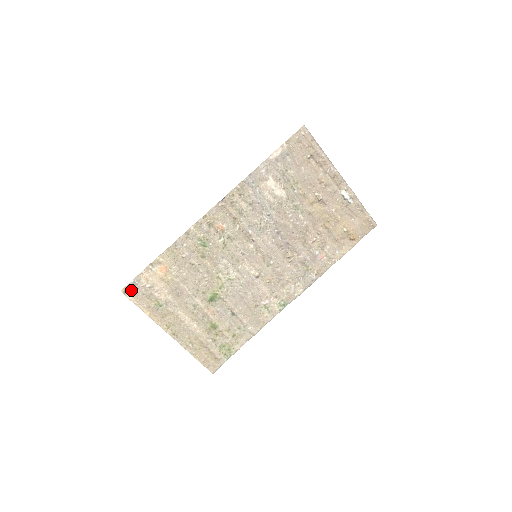
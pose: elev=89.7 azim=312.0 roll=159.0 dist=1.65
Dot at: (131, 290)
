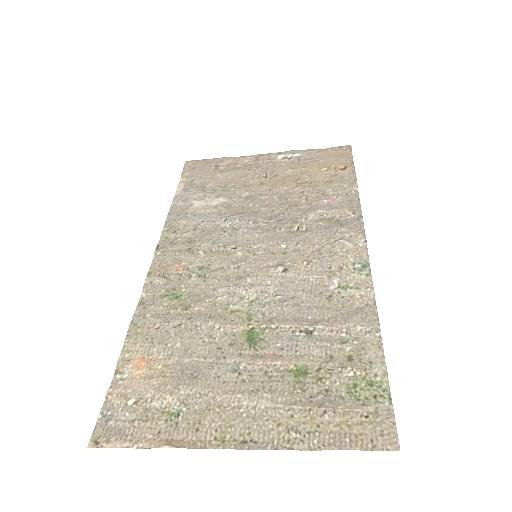
Dot at: (107, 432)
